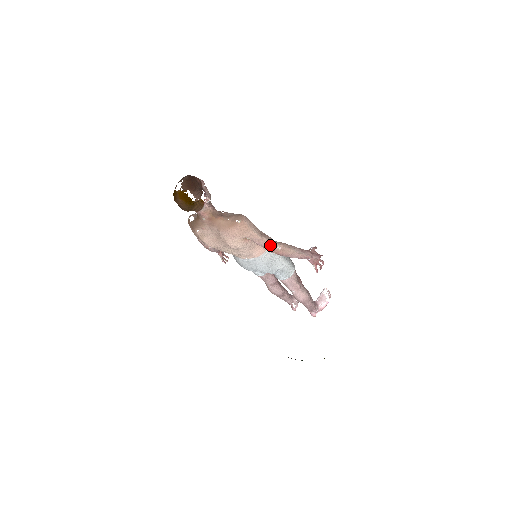
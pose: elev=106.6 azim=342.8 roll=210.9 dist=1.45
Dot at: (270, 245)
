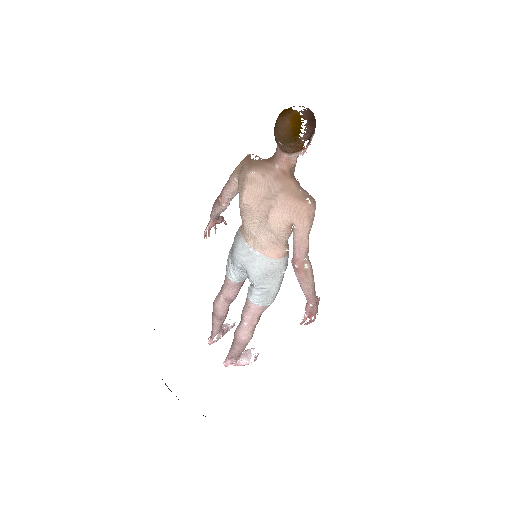
Dot at: (304, 255)
